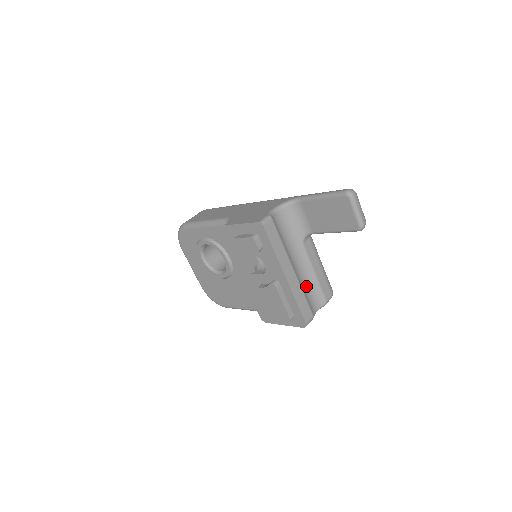
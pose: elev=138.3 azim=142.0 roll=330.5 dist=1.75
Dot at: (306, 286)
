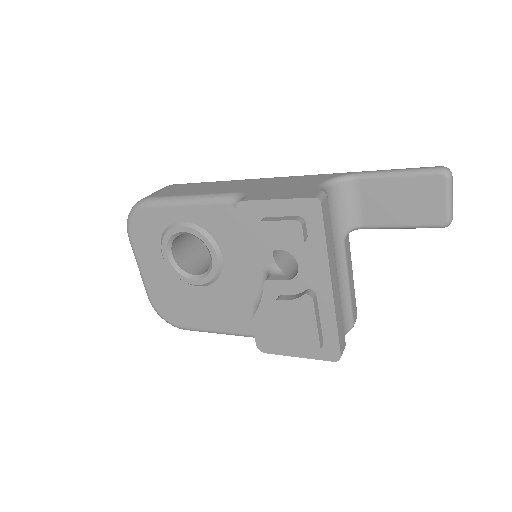
Dot at: occluded
